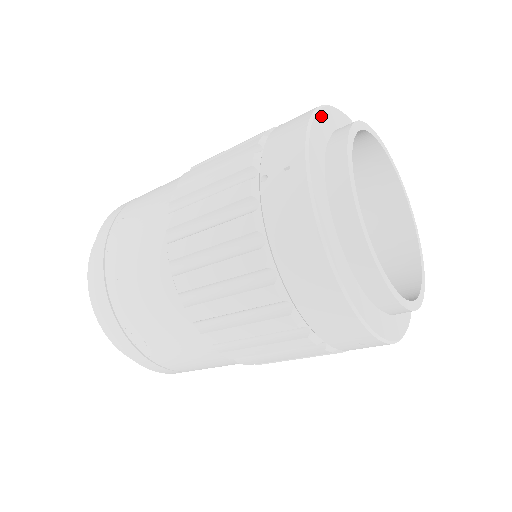
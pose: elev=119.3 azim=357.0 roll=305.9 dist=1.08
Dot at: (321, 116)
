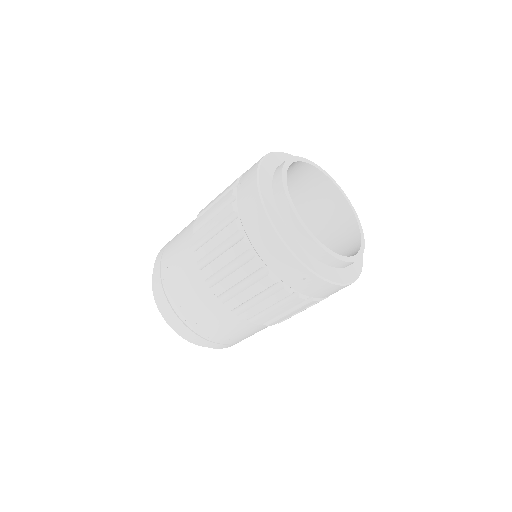
Dot at: (277, 155)
